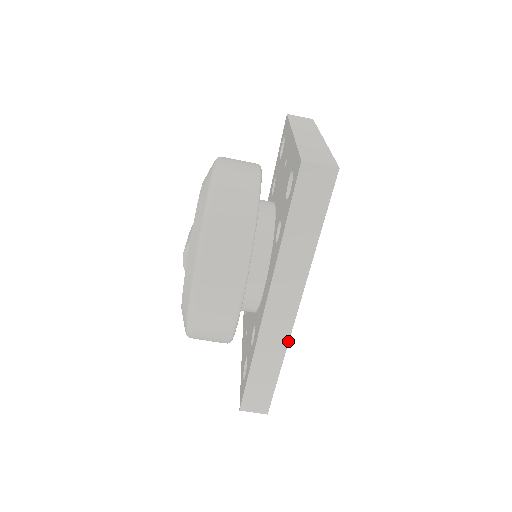
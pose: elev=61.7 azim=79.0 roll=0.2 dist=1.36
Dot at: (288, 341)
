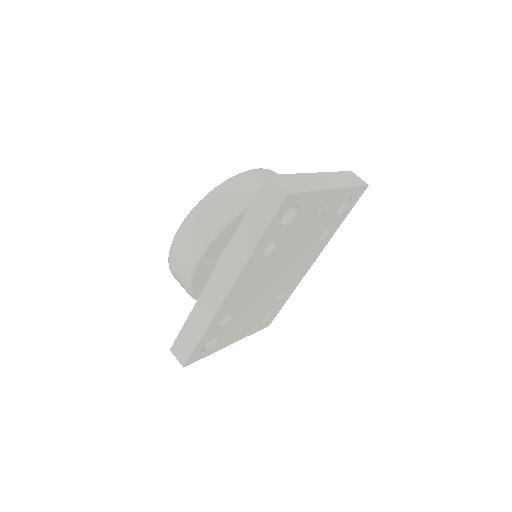
Dot at: (215, 314)
